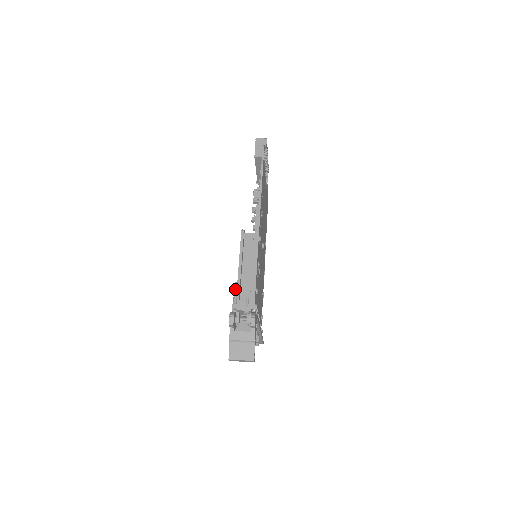
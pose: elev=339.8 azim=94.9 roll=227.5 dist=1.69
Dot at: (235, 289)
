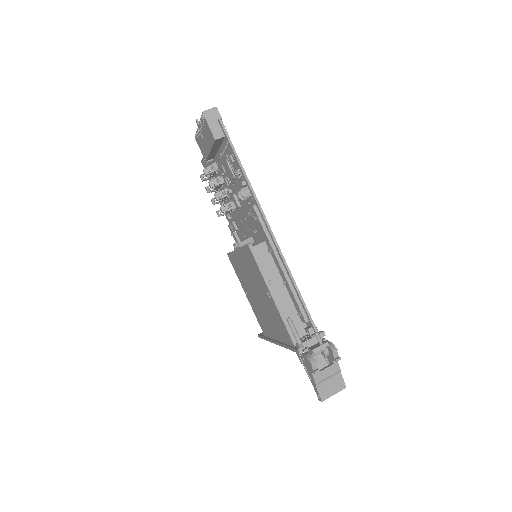
Dot at: (292, 327)
